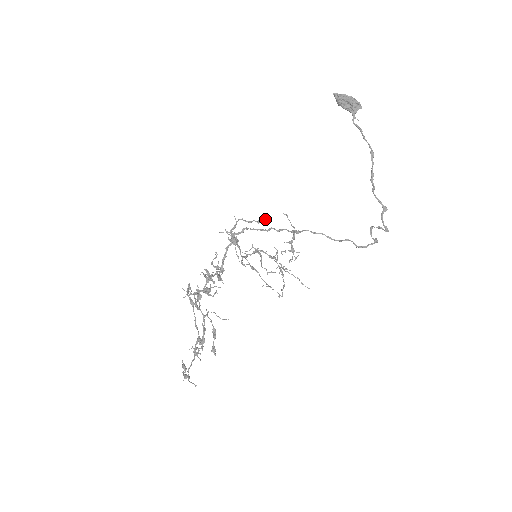
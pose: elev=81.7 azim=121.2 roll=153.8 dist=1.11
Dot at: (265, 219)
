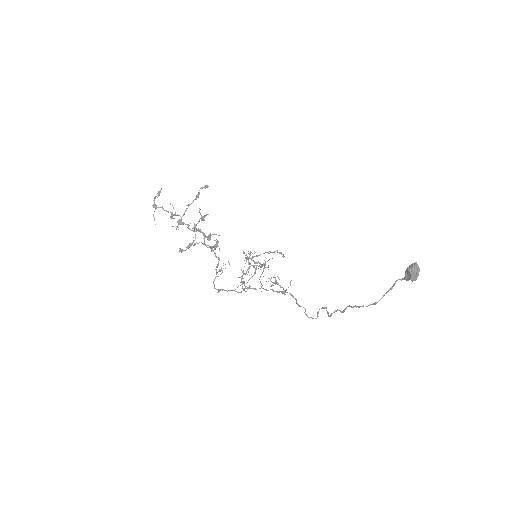
Dot at: (284, 256)
